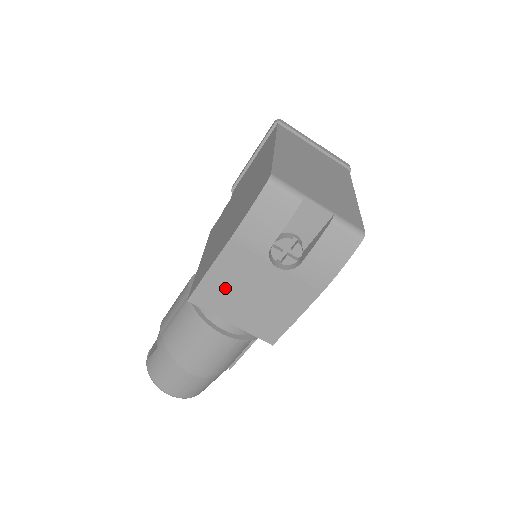
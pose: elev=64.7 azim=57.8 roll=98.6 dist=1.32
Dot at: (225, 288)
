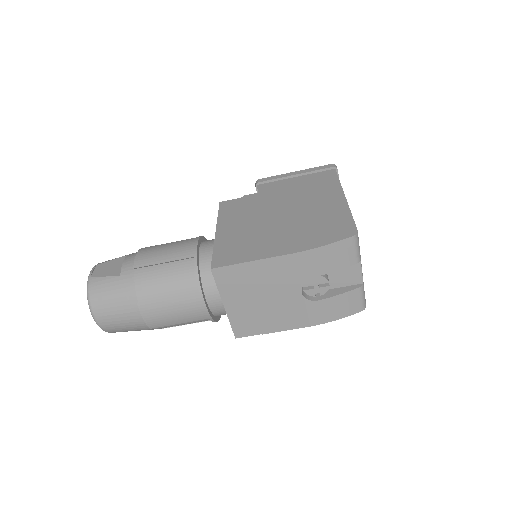
Dot at: (250, 280)
